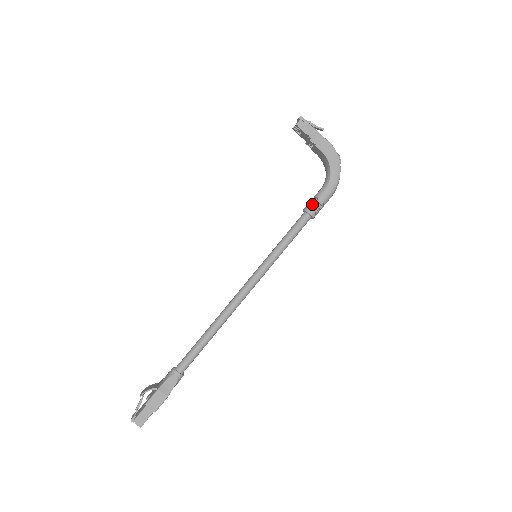
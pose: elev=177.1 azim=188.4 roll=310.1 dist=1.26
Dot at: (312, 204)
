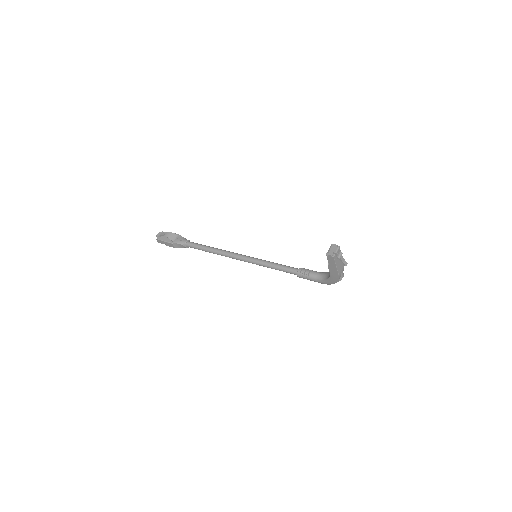
Dot at: (303, 275)
